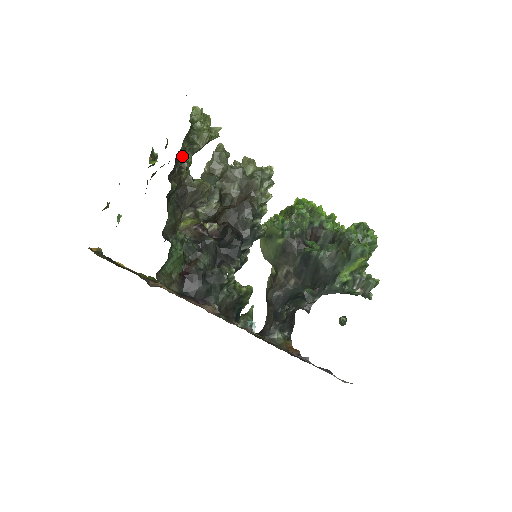
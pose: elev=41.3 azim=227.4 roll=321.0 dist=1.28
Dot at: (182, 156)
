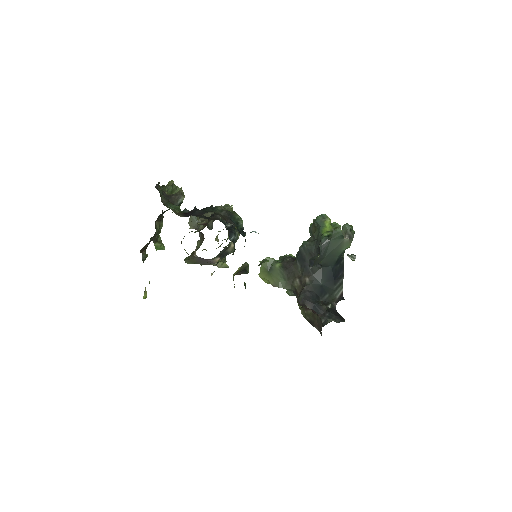
Dot at: occluded
